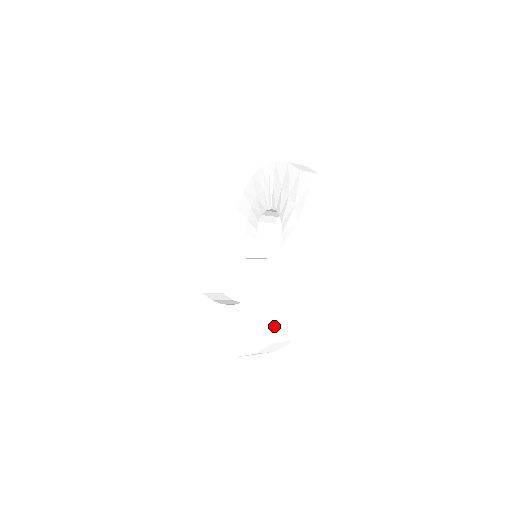
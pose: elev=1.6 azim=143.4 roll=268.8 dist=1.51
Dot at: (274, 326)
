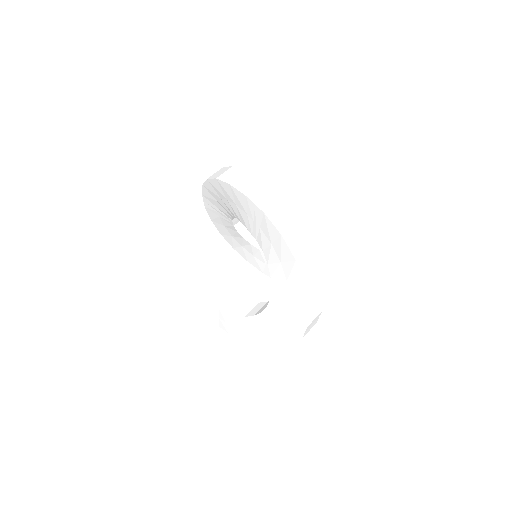
Dot at: (294, 276)
